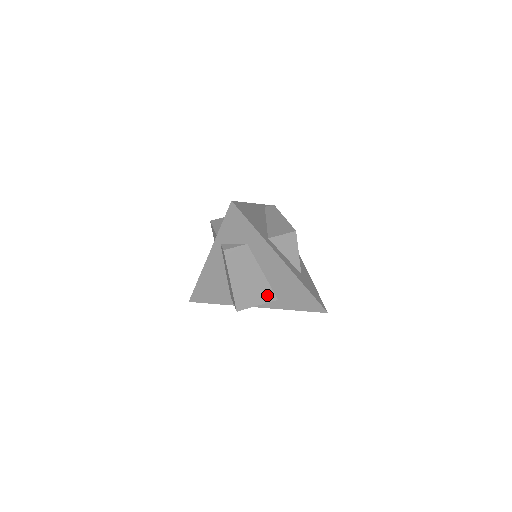
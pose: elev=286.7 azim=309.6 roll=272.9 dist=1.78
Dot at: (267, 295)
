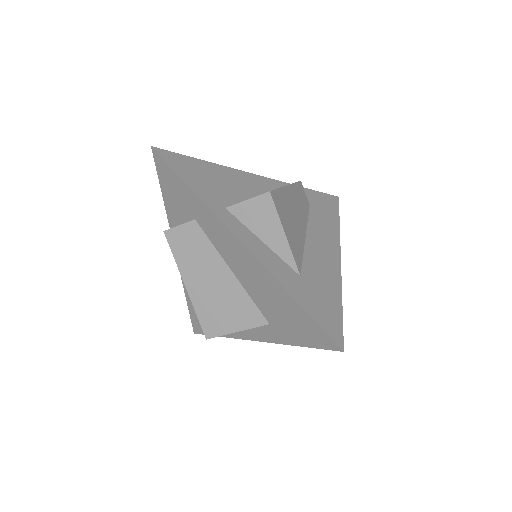
Dot at: (248, 313)
